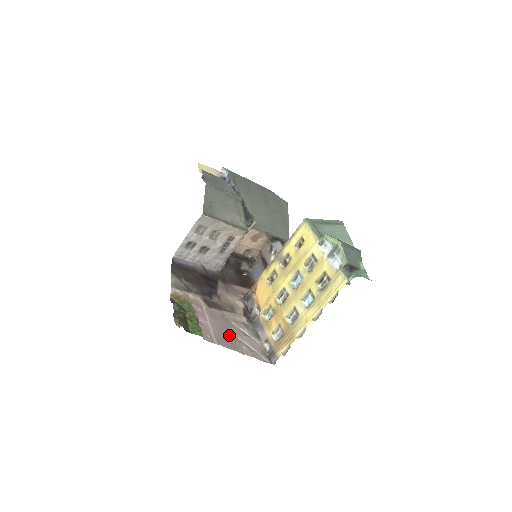
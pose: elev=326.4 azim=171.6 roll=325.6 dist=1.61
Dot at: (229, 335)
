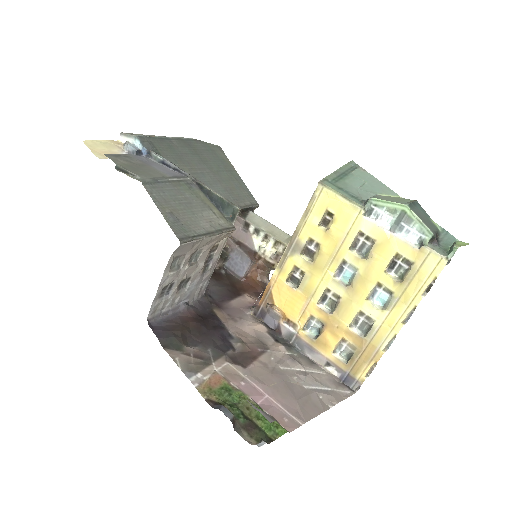
Dot at: (296, 393)
